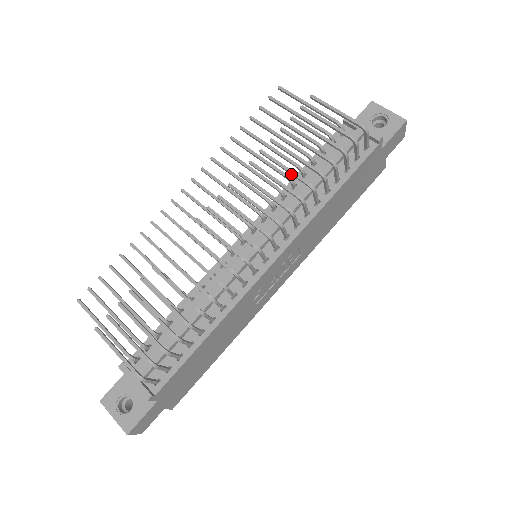
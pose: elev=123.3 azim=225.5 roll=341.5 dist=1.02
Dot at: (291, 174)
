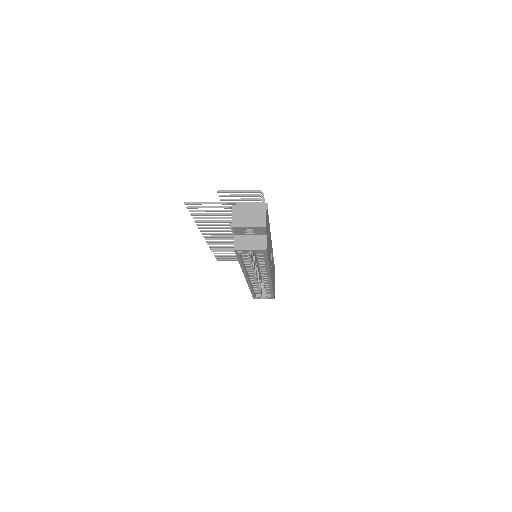
Dot at: occluded
